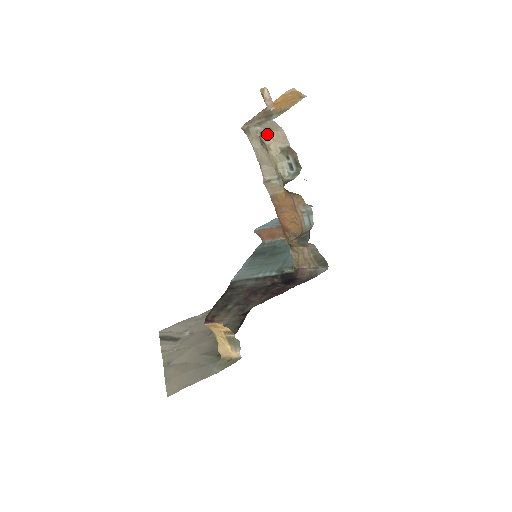
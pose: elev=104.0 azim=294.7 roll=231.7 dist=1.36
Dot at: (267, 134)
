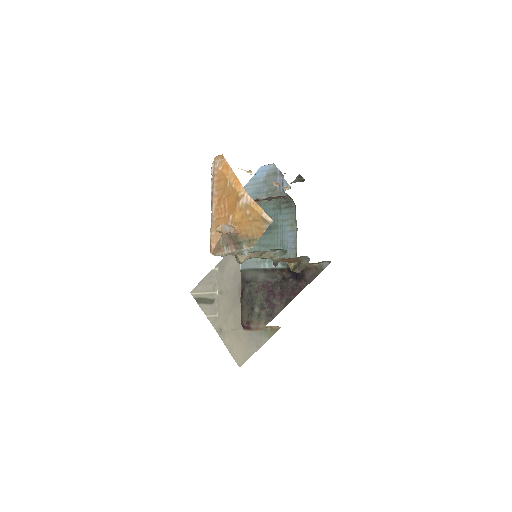
Dot at: occluded
